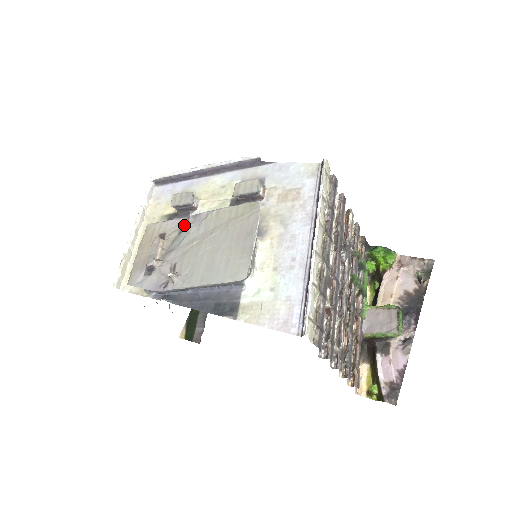
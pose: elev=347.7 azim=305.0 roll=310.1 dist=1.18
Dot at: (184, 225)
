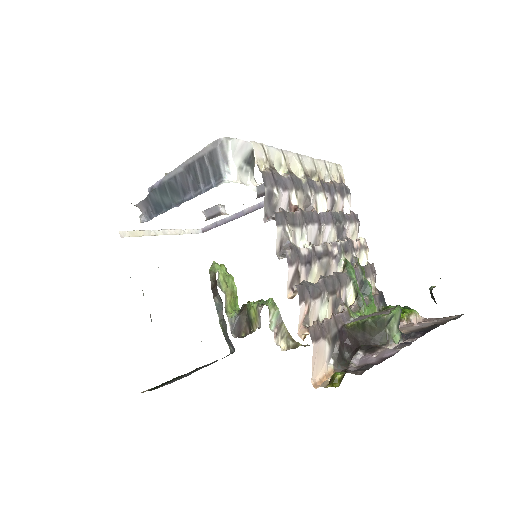
Dot at: occluded
